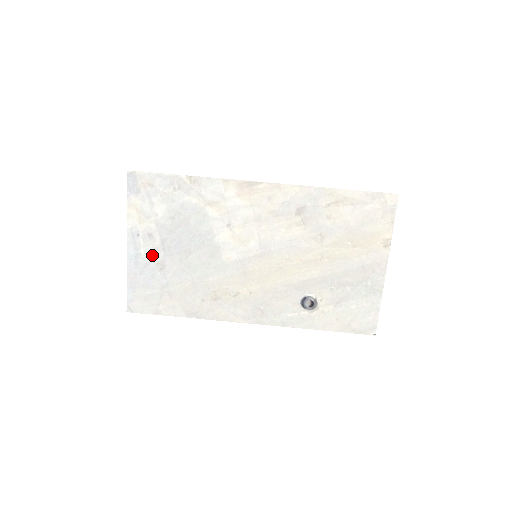
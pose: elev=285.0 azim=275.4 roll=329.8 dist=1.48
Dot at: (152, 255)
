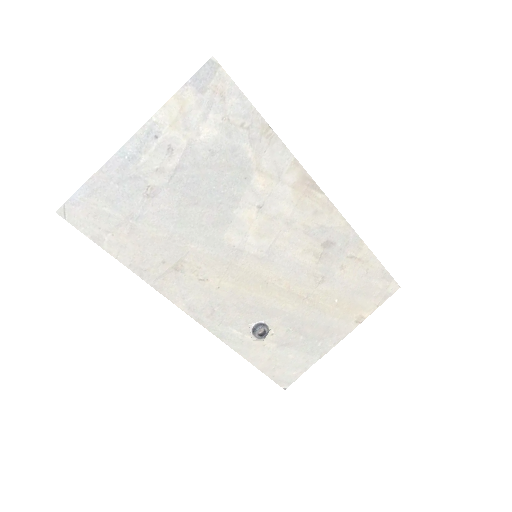
Dot at: (151, 172)
